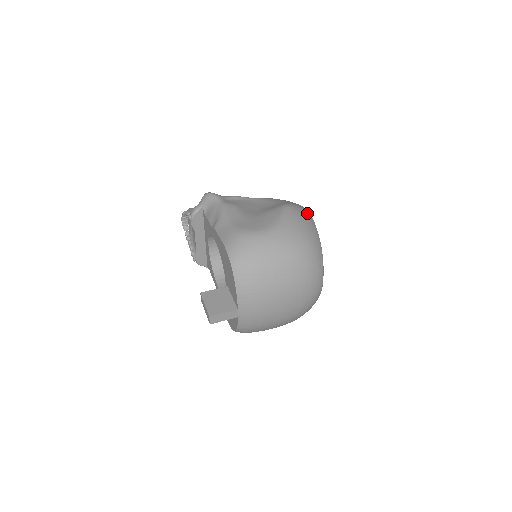
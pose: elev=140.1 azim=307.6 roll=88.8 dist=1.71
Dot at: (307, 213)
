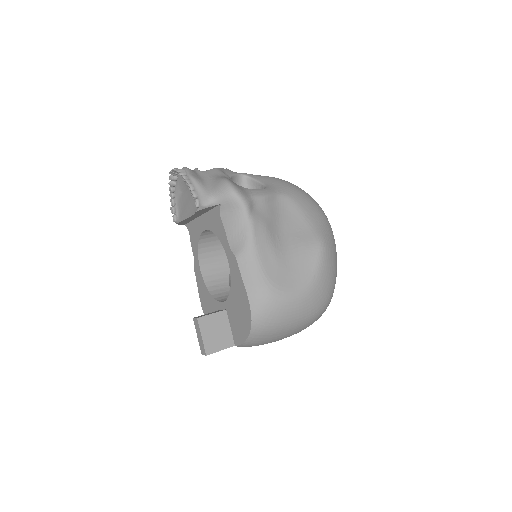
Dot at: (335, 247)
